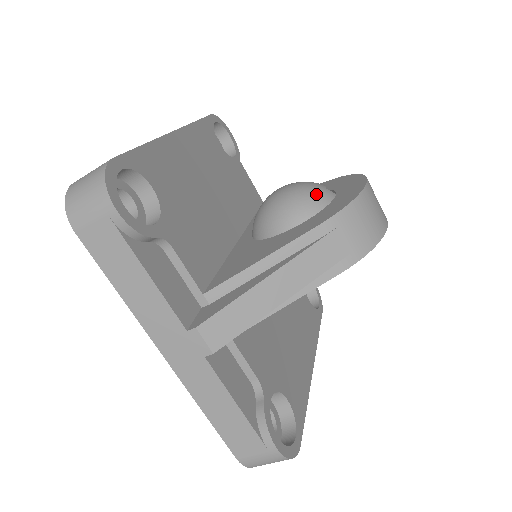
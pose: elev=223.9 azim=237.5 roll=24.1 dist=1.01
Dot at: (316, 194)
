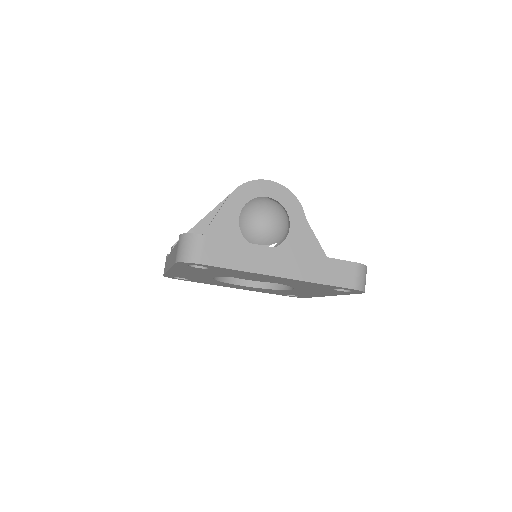
Dot at: occluded
